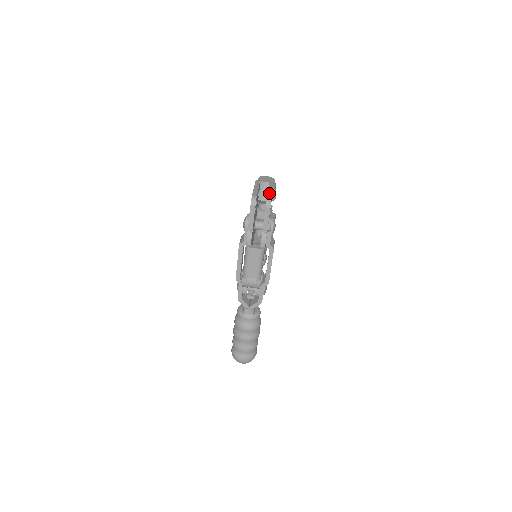
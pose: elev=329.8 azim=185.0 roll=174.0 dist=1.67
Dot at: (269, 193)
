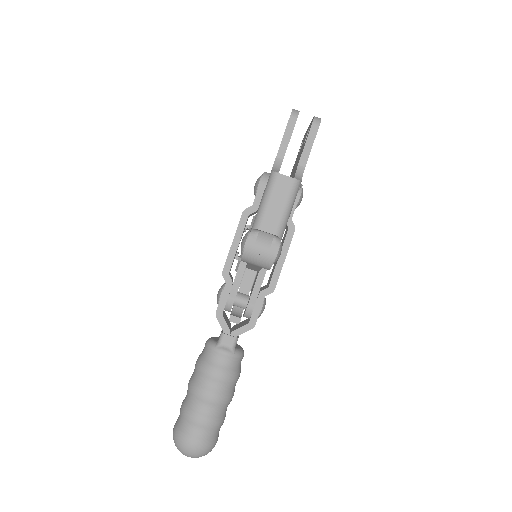
Dot at: occluded
